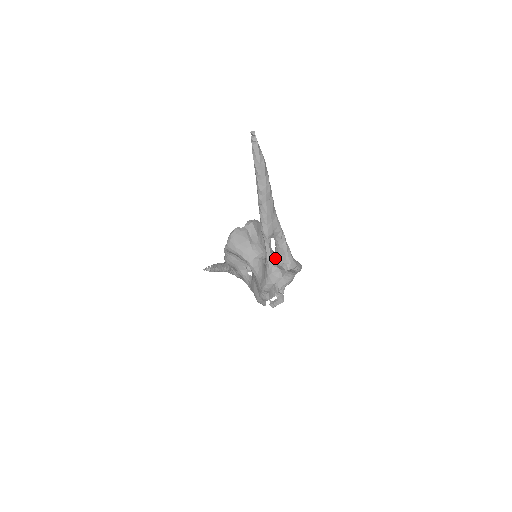
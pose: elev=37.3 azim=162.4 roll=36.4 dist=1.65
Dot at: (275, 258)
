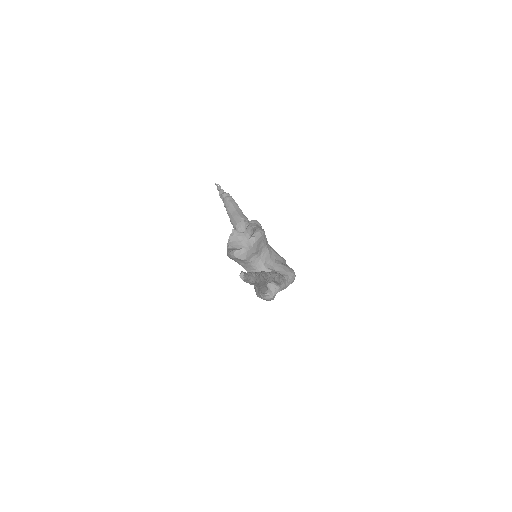
Dot at: occluded
